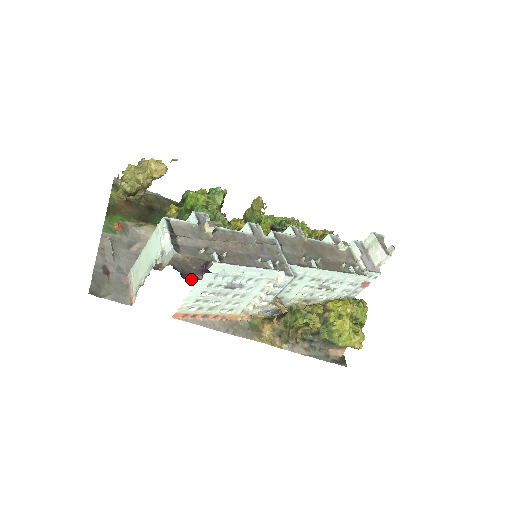
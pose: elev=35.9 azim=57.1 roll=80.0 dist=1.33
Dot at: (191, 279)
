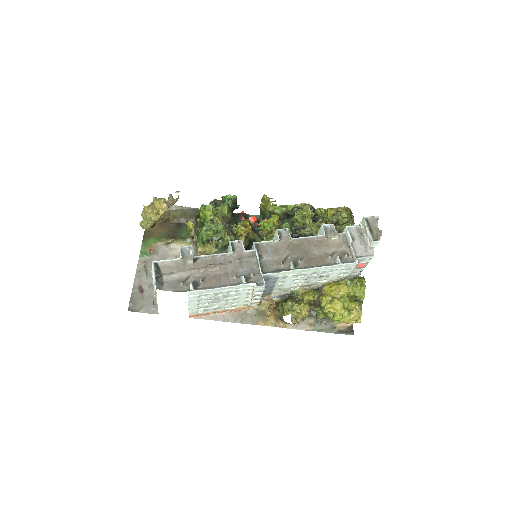
Dot at: occluded
